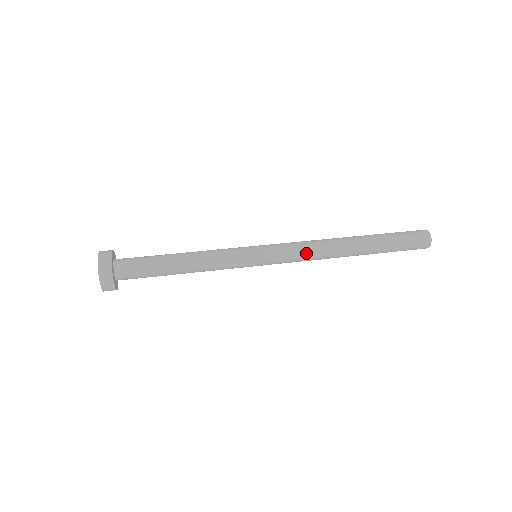
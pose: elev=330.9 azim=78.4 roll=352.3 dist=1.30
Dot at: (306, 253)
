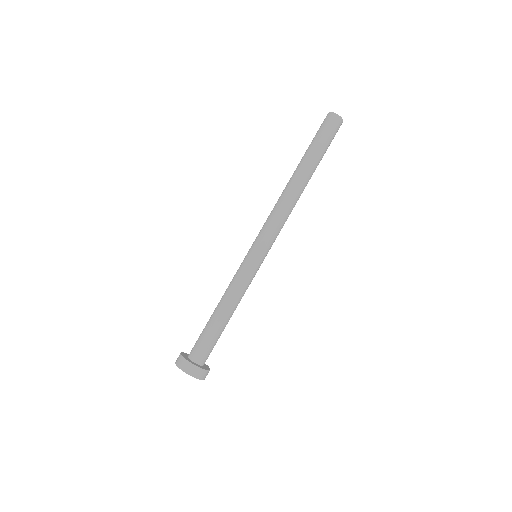
Dot at: (283, 221)
